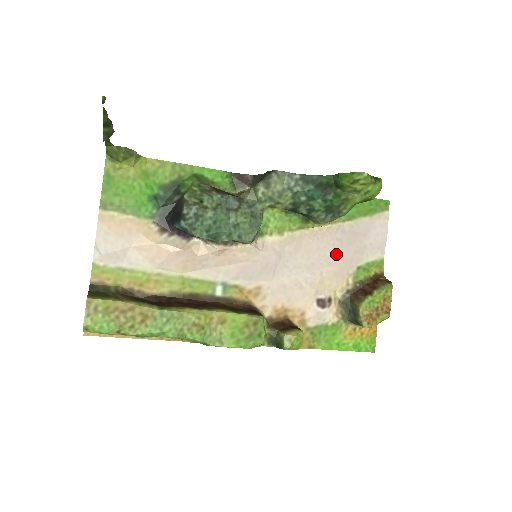
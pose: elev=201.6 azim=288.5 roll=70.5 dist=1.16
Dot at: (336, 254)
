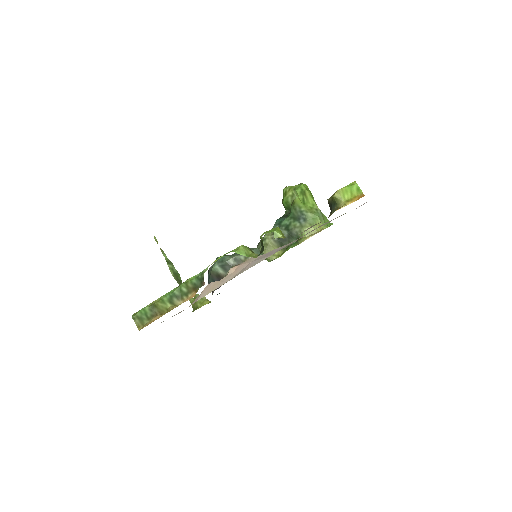
Dot at: occluded
